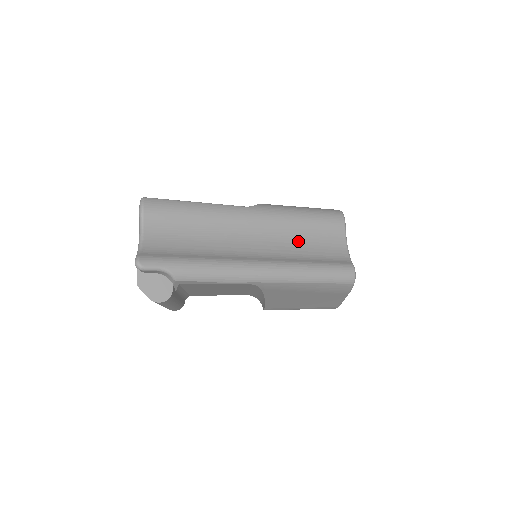
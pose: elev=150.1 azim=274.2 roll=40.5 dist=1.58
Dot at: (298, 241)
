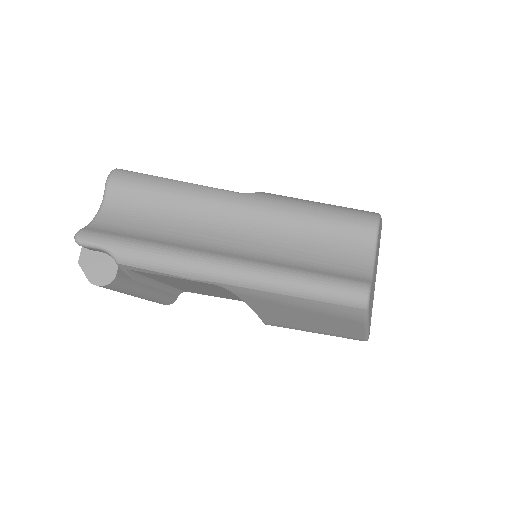
Dot at: (300, 243)
